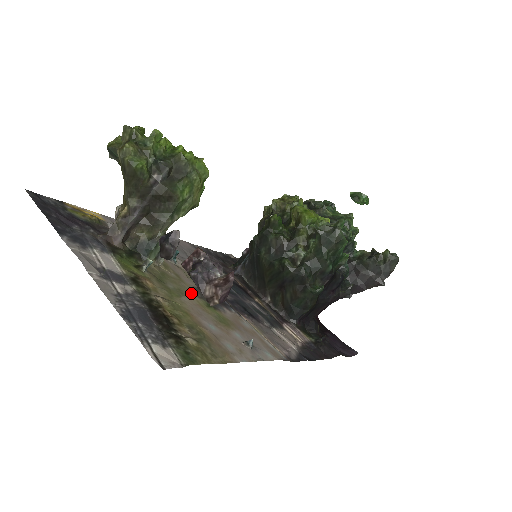
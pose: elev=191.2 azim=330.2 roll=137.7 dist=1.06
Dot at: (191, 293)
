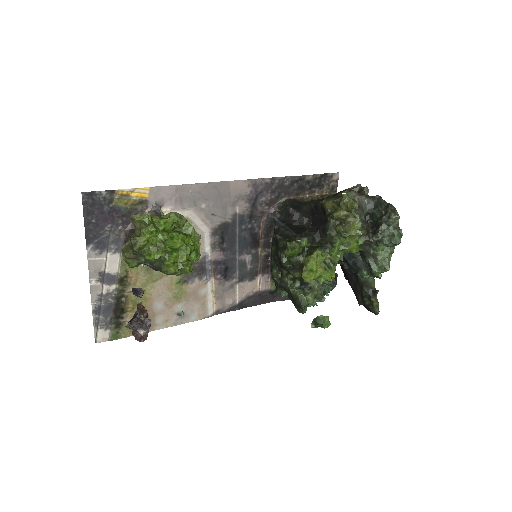
Dot at: occluded
